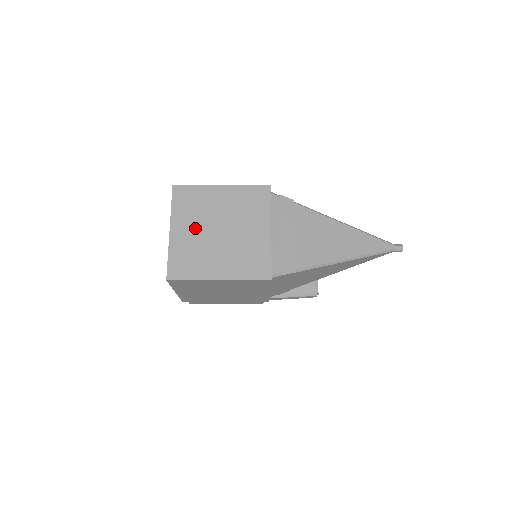
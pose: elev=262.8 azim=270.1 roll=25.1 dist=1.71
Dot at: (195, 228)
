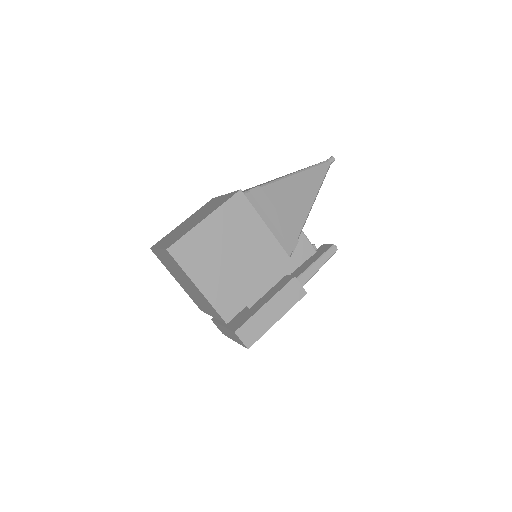
Dot at: occluded
